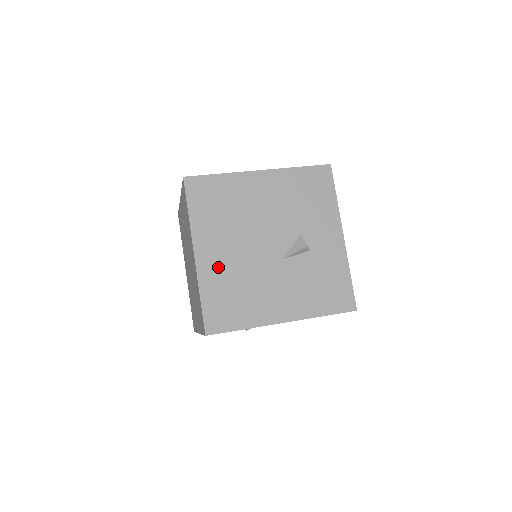
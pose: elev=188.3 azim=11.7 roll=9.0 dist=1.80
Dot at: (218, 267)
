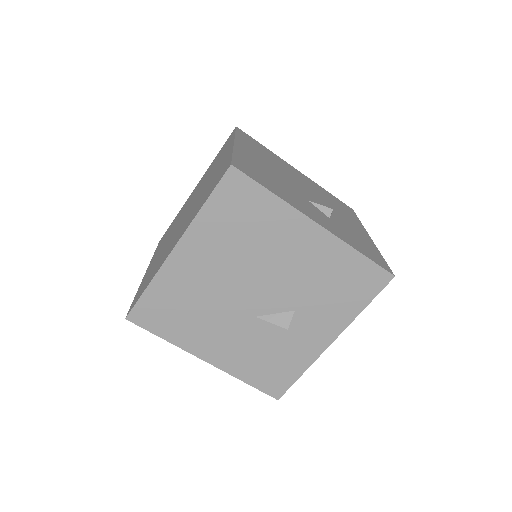
Dot at: (188, 276)
